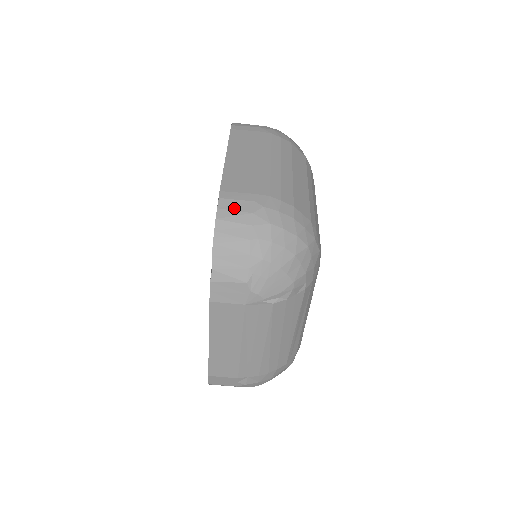
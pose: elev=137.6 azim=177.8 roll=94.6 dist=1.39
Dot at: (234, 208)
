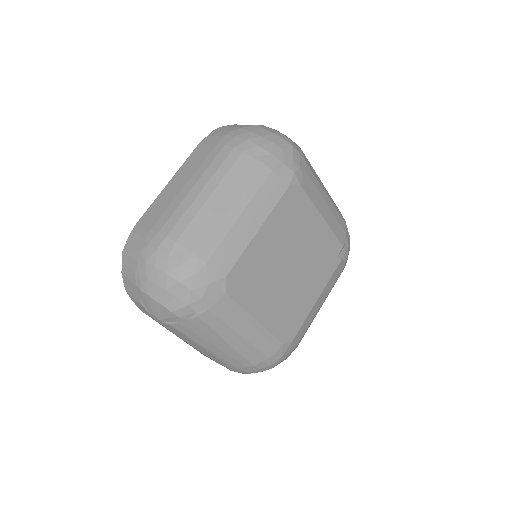
Dot at: (133, 243)
